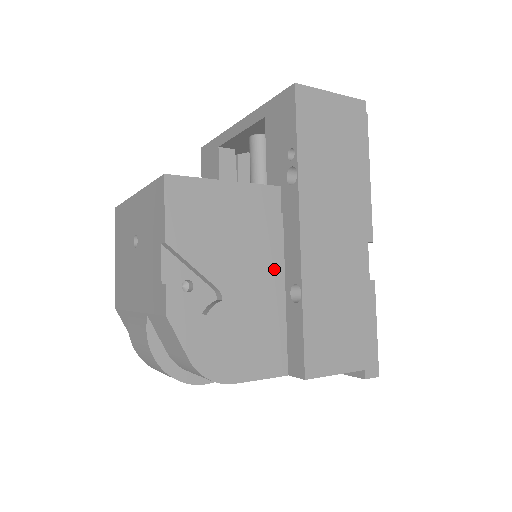
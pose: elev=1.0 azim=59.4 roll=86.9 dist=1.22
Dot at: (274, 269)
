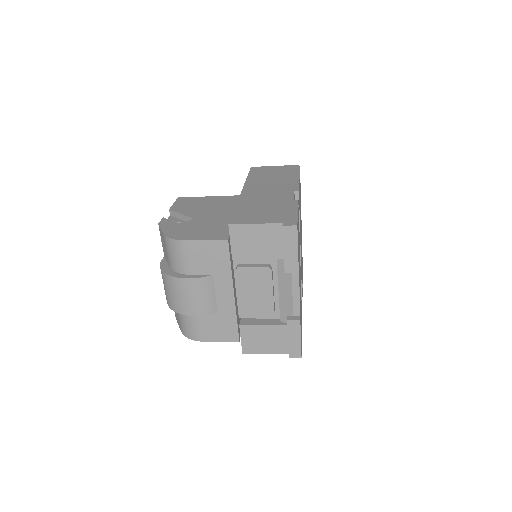
Dot at: (231, 213)
